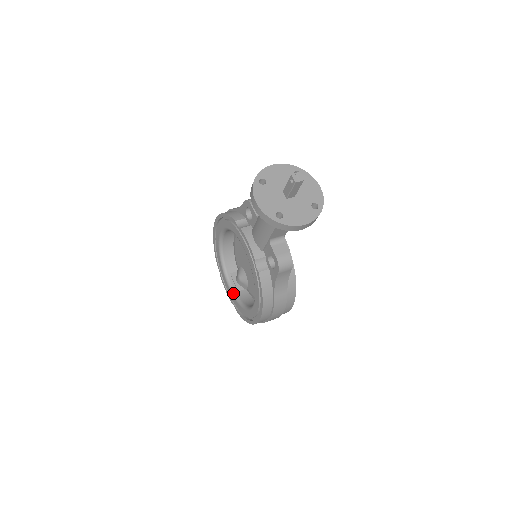
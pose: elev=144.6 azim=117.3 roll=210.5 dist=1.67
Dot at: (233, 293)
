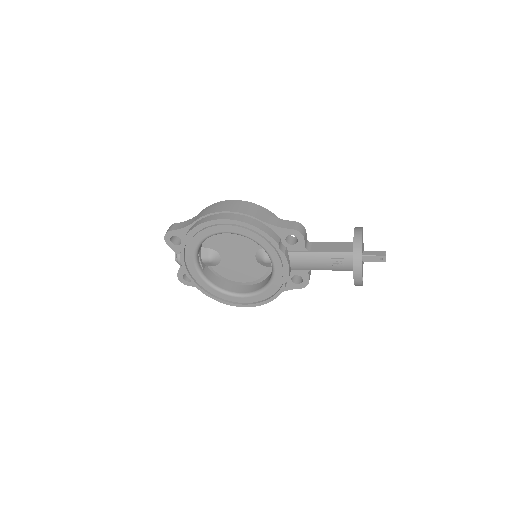
Dot at: (201, 273)
